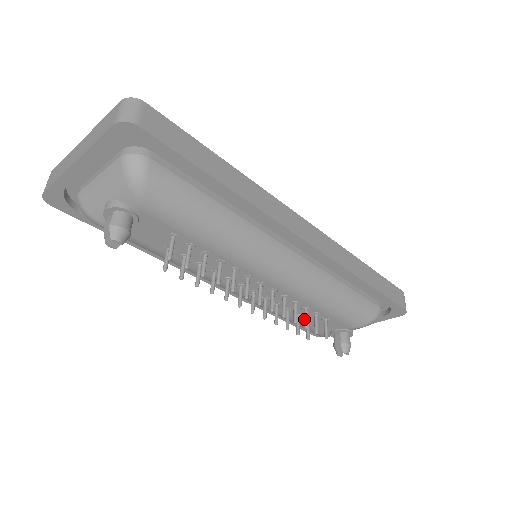
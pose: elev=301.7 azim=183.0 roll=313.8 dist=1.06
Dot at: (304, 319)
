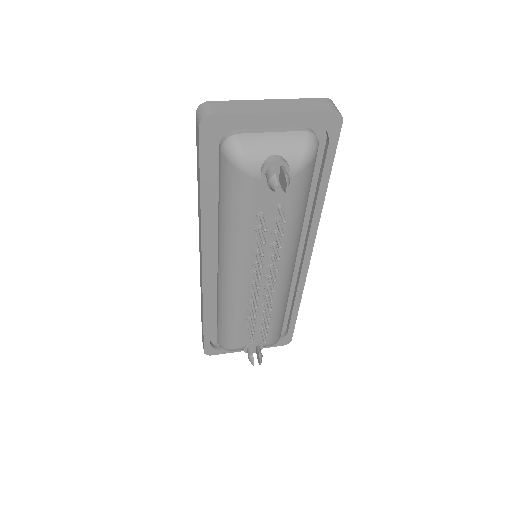
Dot at: (266, 320)
